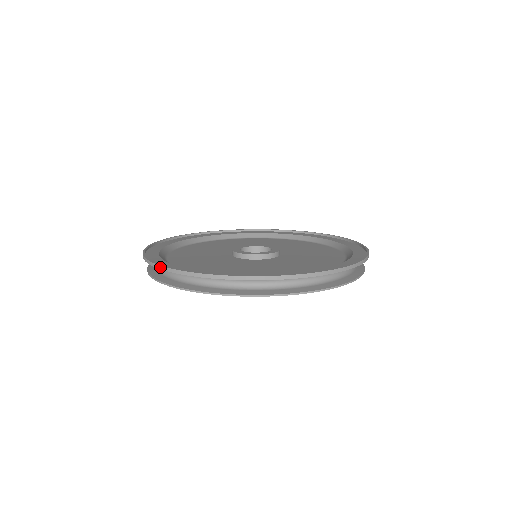
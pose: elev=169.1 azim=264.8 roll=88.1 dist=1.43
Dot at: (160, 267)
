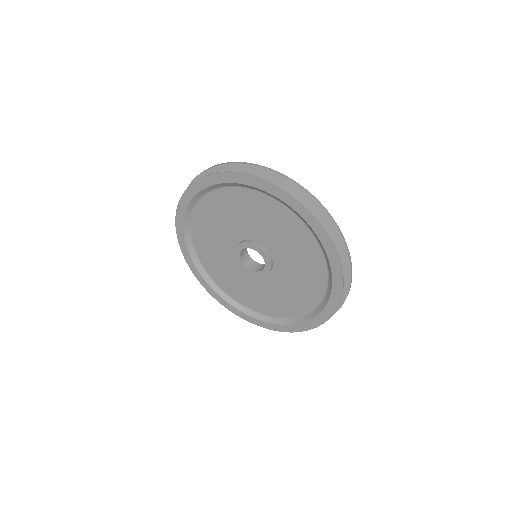
Dot at: occluded
